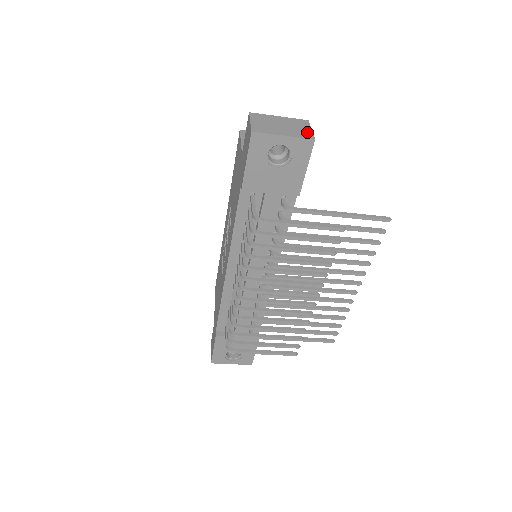
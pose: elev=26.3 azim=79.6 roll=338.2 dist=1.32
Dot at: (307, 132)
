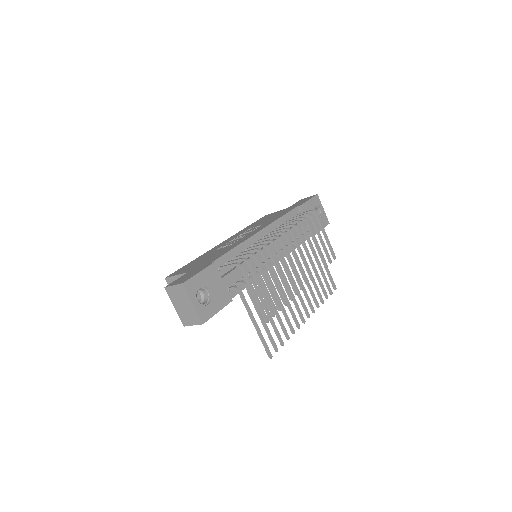
Dot at: occluded
